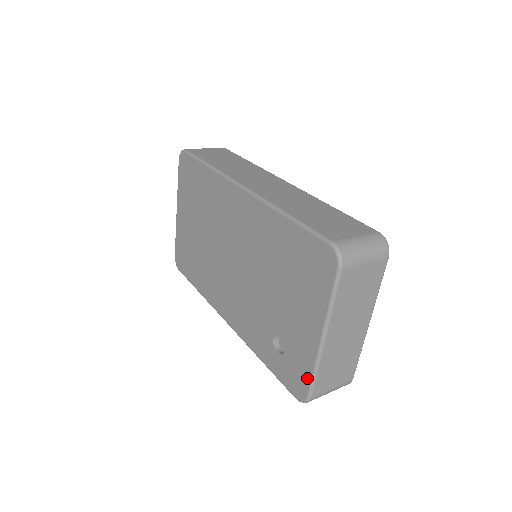
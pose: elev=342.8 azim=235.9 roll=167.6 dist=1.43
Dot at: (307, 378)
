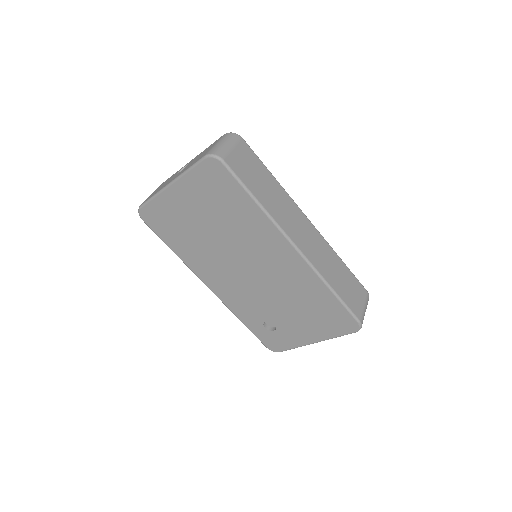
Dot at: (287, 348)
